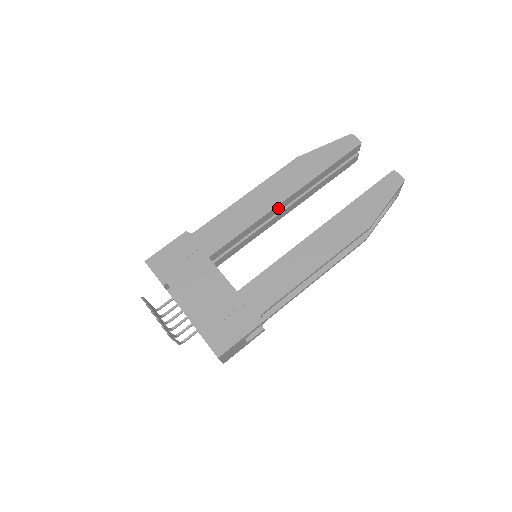
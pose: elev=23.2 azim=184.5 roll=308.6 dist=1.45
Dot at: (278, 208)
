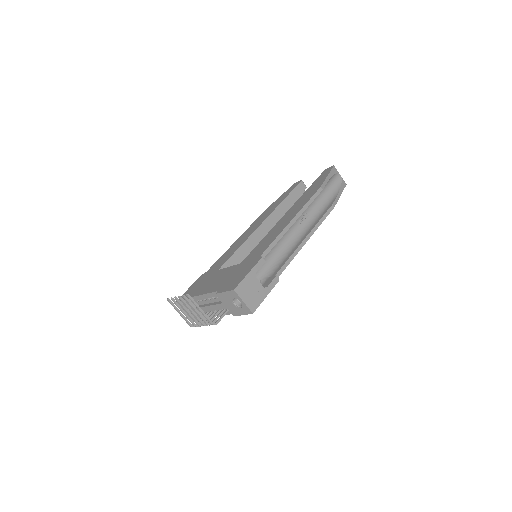
Dot at: (261, 230)
